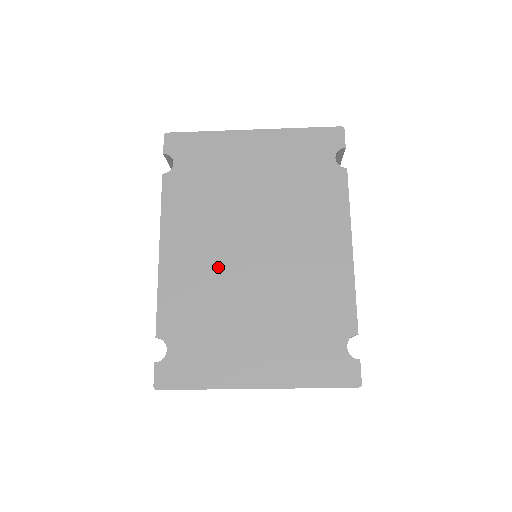
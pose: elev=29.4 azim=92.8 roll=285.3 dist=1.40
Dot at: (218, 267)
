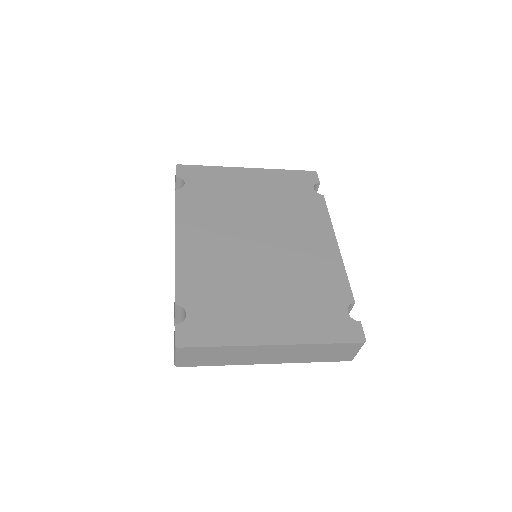
Dot at: (229, 253)
